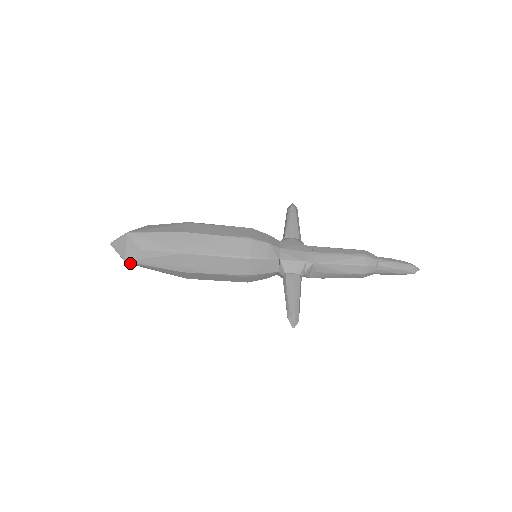
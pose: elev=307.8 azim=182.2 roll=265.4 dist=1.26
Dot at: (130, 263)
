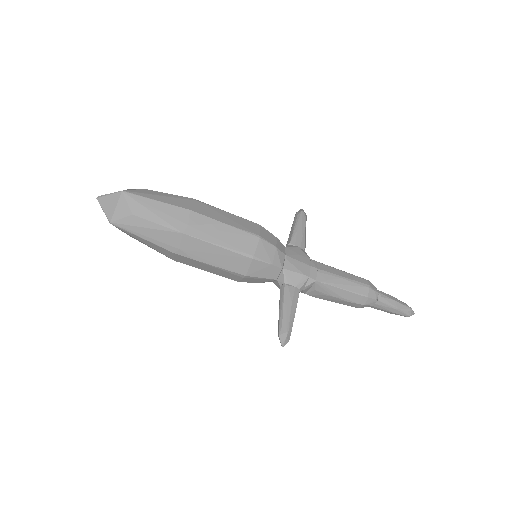
Dot at: (115, 226)
